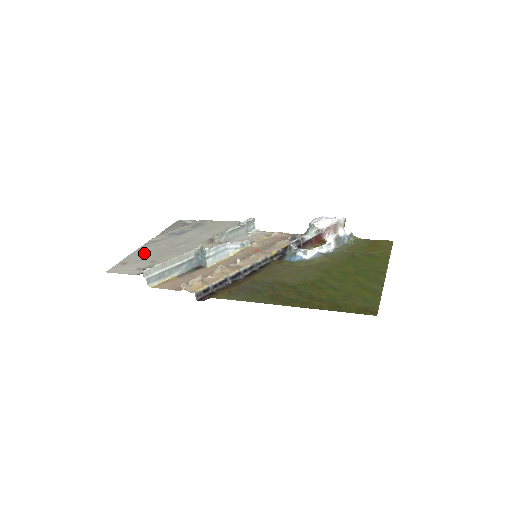
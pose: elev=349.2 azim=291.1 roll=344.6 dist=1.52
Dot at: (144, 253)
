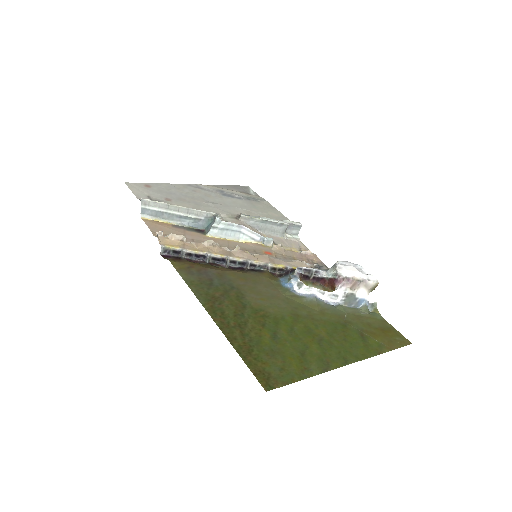
Dot at: (174, 189)
